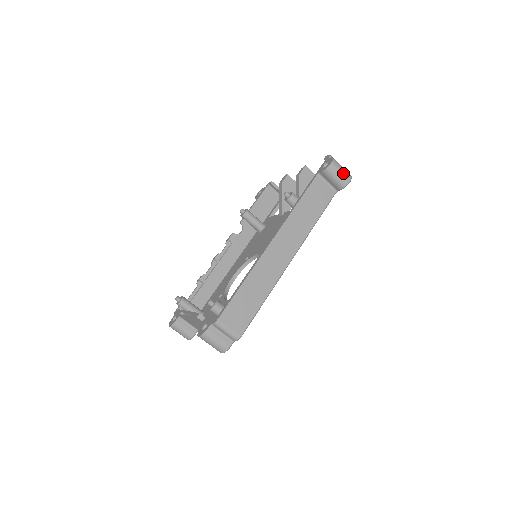
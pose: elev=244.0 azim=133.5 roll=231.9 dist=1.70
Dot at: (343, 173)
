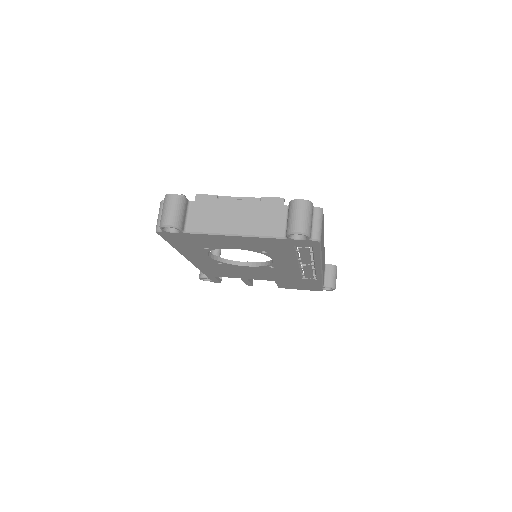
Dot at: occluded
